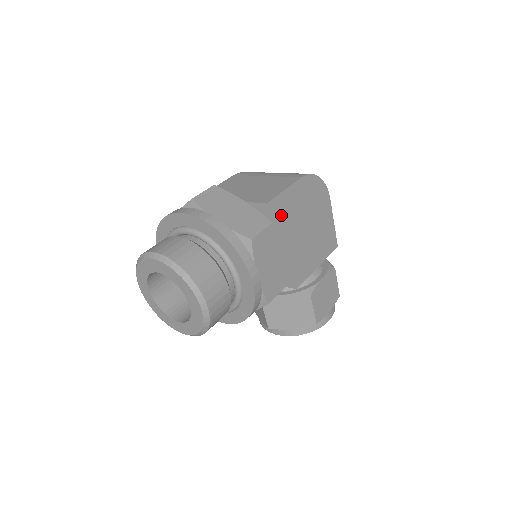
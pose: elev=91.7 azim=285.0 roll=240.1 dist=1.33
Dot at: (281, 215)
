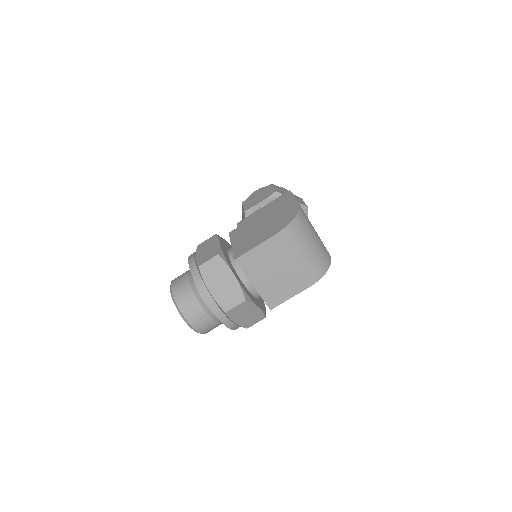
Dot at: occluded
